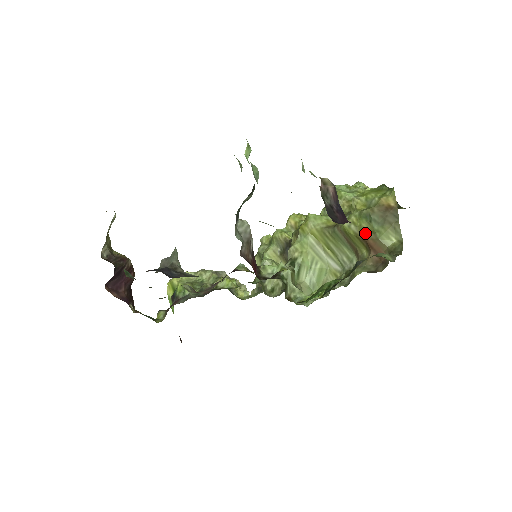
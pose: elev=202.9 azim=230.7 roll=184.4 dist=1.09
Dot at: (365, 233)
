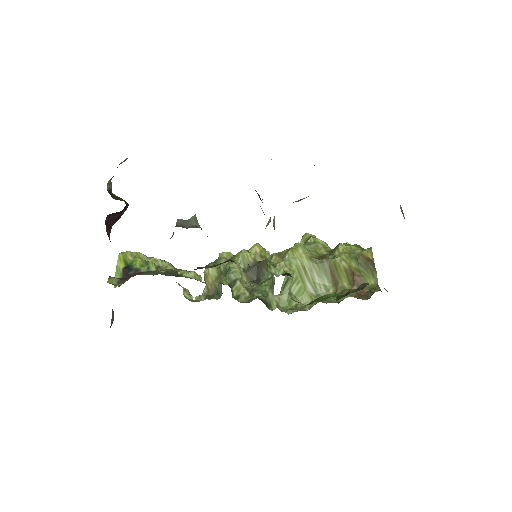
Dot at: (353, 270)
